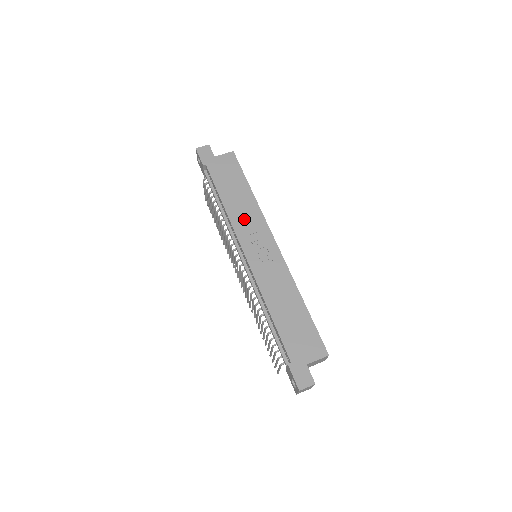
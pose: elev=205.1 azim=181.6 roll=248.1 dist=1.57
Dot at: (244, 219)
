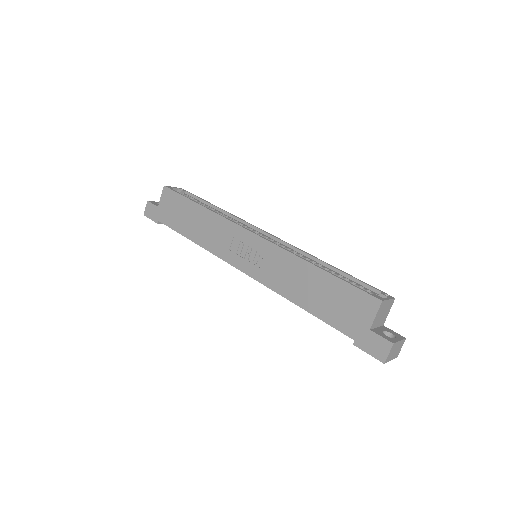
Dot at: (215, 238)
